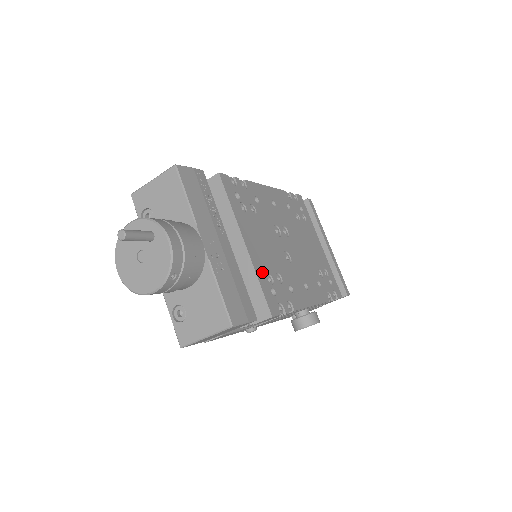
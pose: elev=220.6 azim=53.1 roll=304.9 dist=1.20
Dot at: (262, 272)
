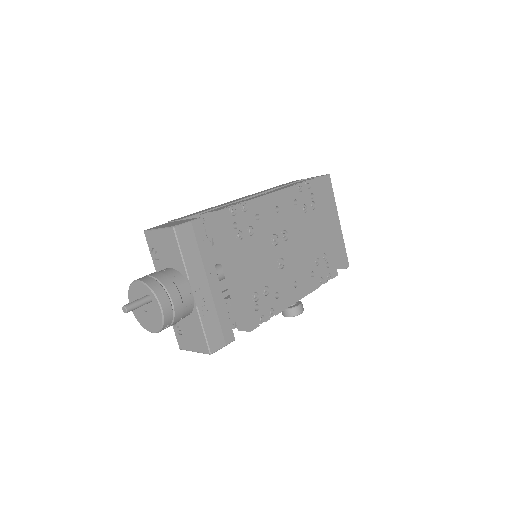
Dot at: (248, 294)
